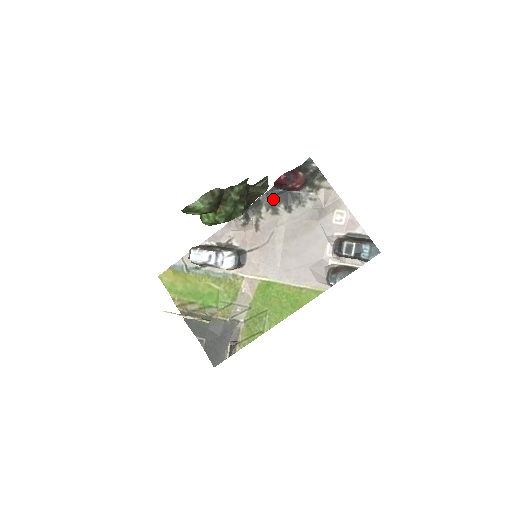
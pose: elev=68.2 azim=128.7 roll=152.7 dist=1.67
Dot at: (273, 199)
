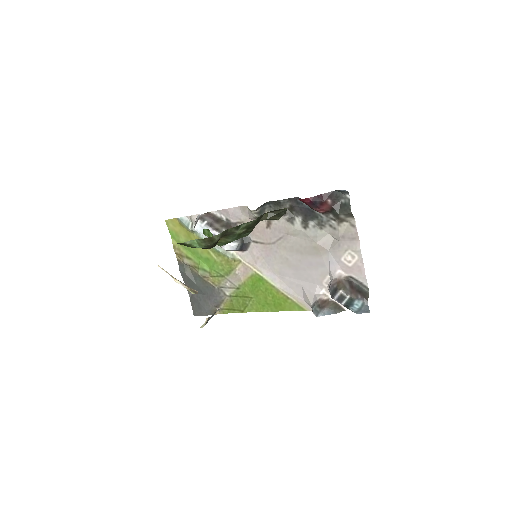
Dot at: (294, 208)
